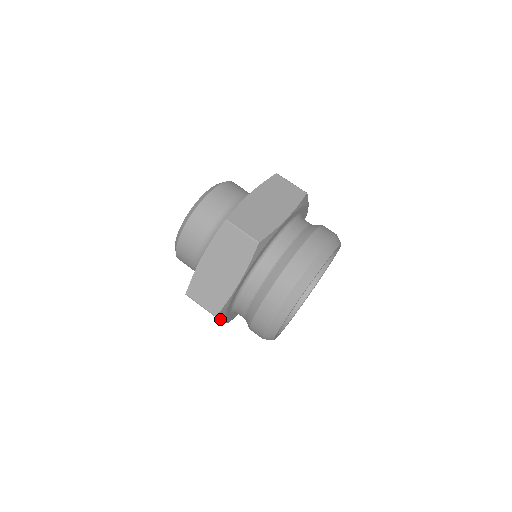
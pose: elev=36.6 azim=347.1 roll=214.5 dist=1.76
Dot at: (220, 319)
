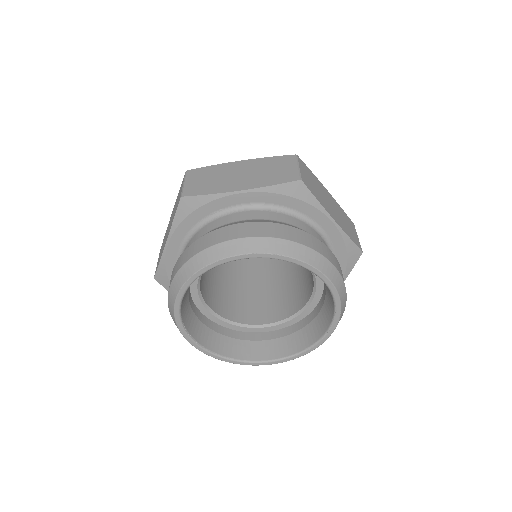
Dot at: occluded
